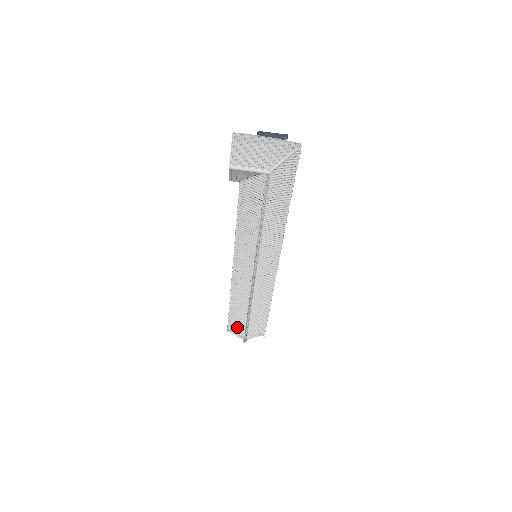
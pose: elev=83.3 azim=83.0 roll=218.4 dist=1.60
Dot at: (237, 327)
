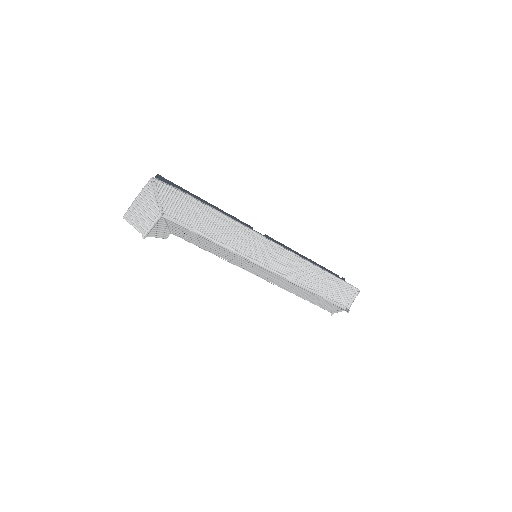
Dot at: (330, 306)
